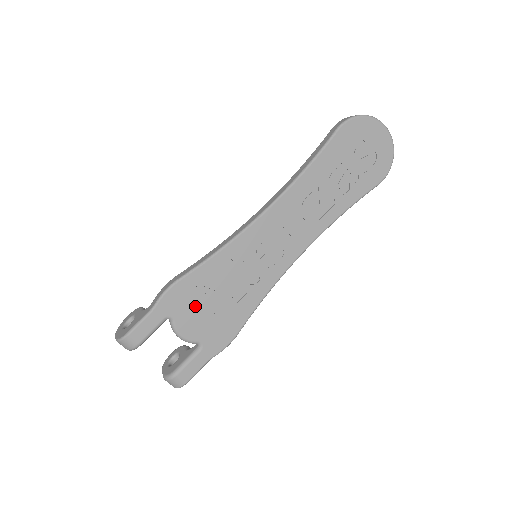
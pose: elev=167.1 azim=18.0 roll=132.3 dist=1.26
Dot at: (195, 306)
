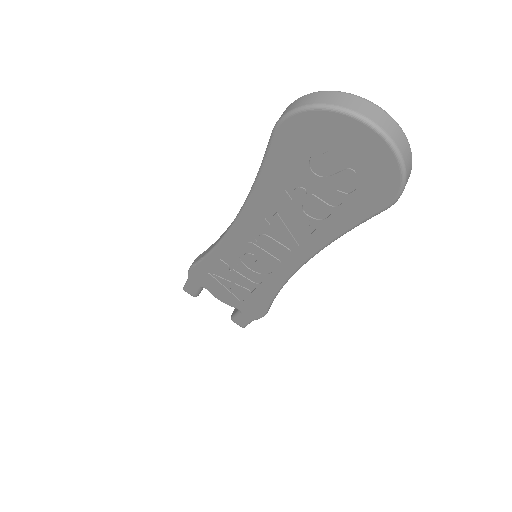
Dot at: (217, 286)
